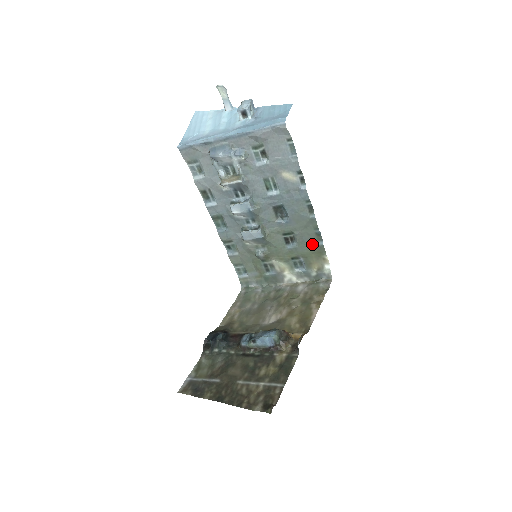
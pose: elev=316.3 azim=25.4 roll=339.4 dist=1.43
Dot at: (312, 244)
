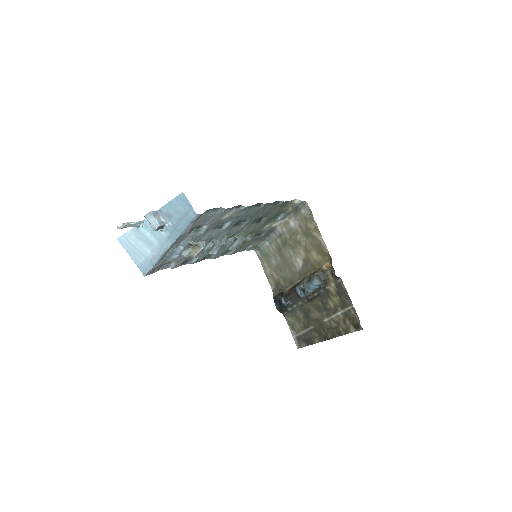
Dot at: (276, 208)
